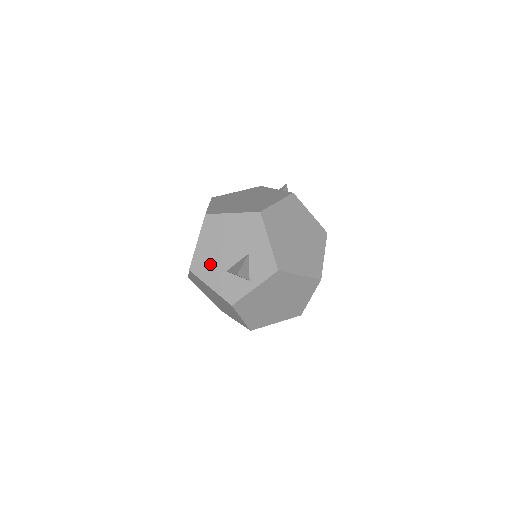
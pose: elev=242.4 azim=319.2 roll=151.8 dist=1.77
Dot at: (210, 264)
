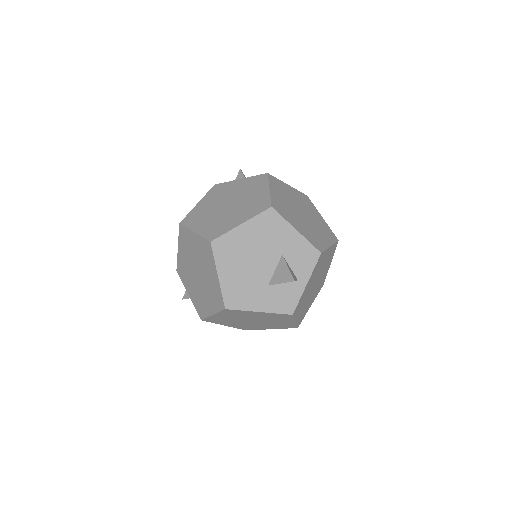
Dot at: (246, 289)
